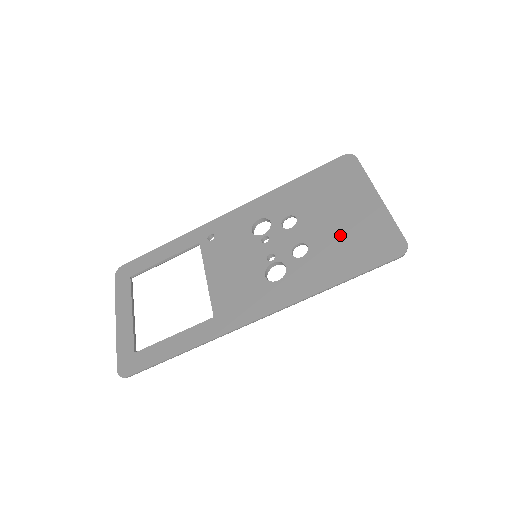
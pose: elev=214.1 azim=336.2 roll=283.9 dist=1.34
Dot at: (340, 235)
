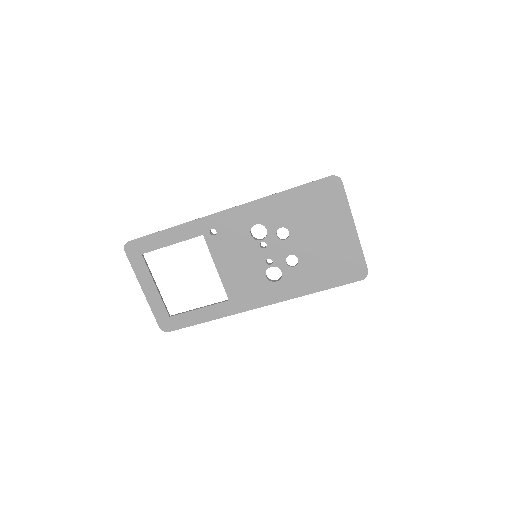
Dot at: (323, 255)
